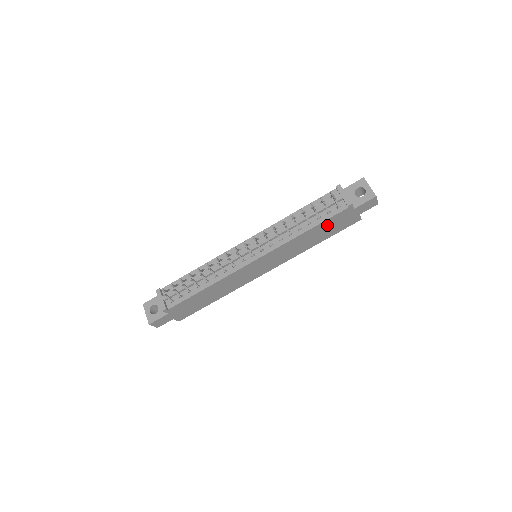
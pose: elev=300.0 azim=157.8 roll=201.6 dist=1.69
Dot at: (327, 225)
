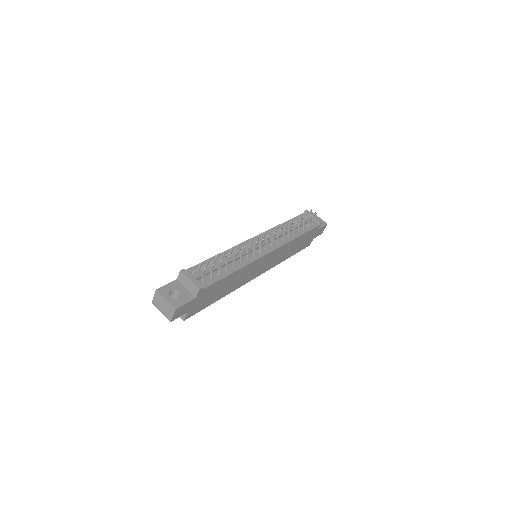
Dot at: (305, 238)
